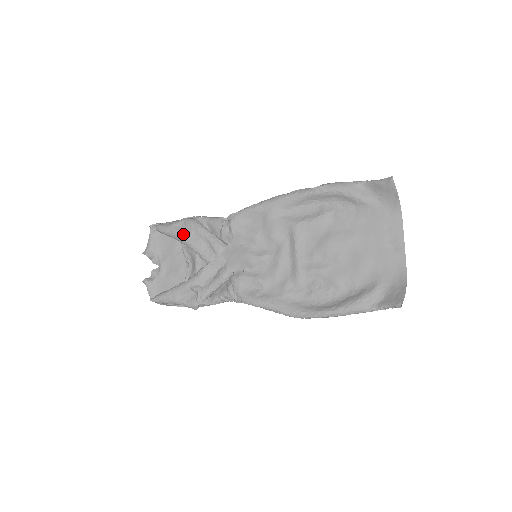
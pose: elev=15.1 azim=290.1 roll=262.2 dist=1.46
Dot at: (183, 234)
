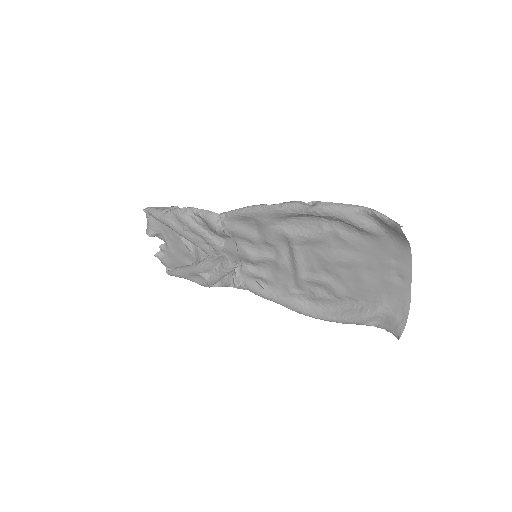
Dot at: (178, 229)
